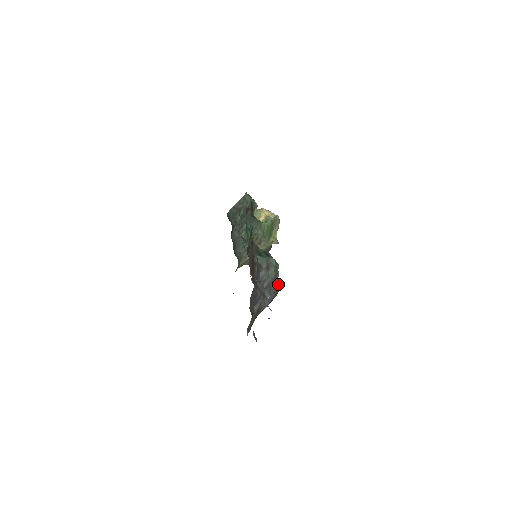
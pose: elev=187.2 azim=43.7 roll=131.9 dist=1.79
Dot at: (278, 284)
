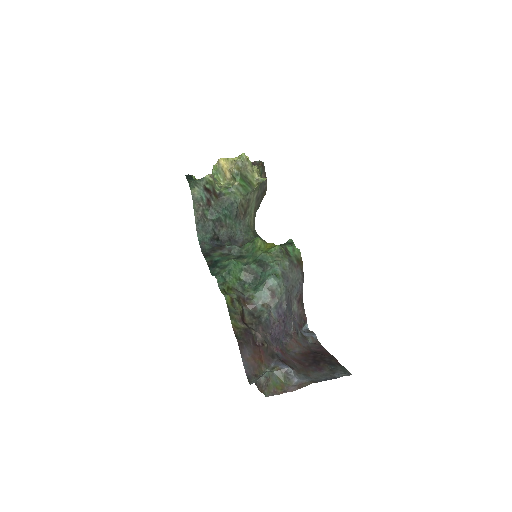
Dot at: (296, 256)
